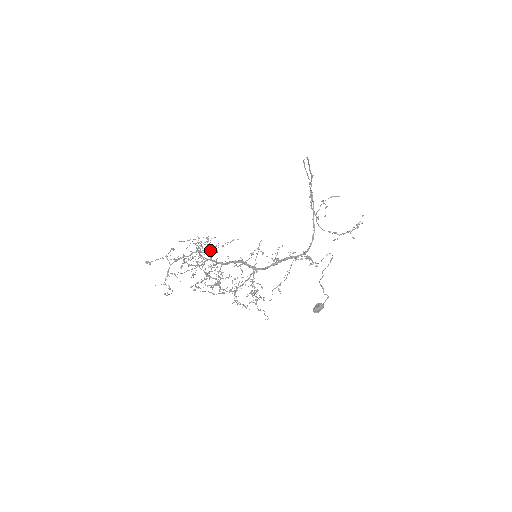
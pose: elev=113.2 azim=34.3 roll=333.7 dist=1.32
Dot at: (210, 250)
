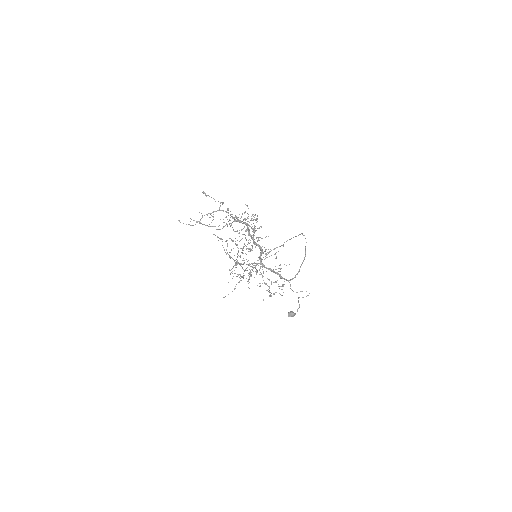
Dot at: (248, 227)
